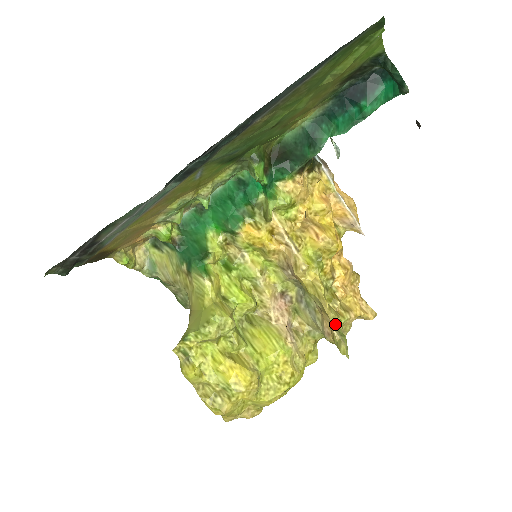
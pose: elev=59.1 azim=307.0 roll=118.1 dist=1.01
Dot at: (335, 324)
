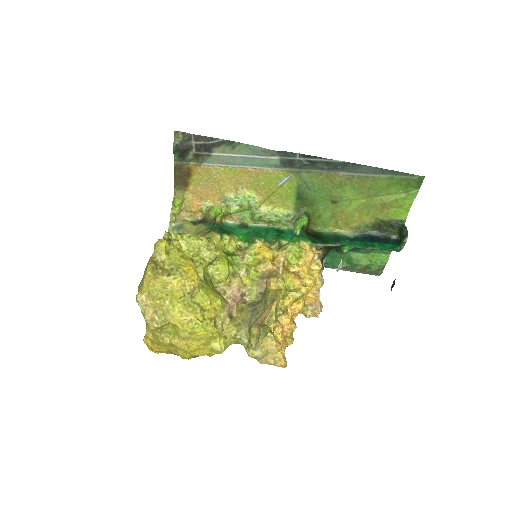
Dot at: (270, 318)
